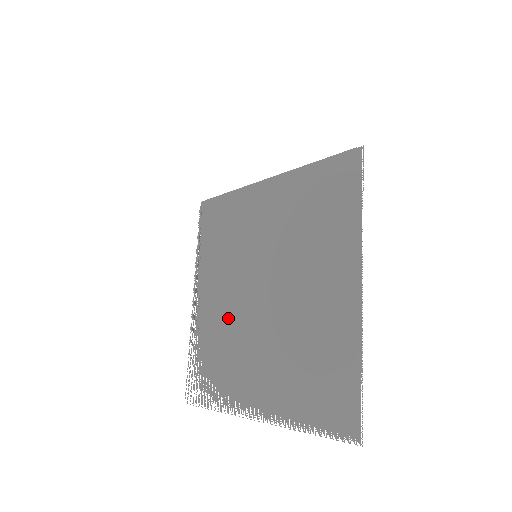
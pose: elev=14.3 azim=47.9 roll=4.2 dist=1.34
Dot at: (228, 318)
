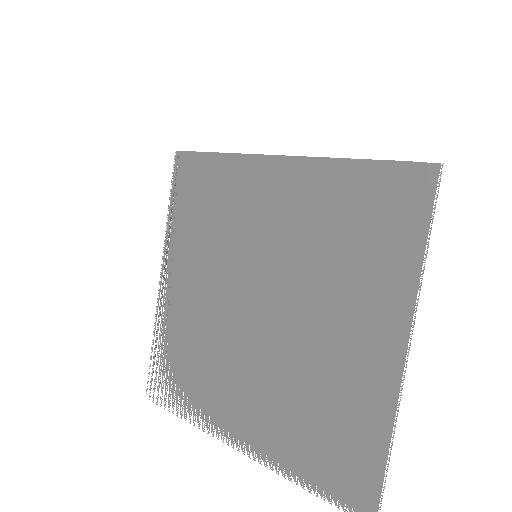
Dot at: (210, 320)
